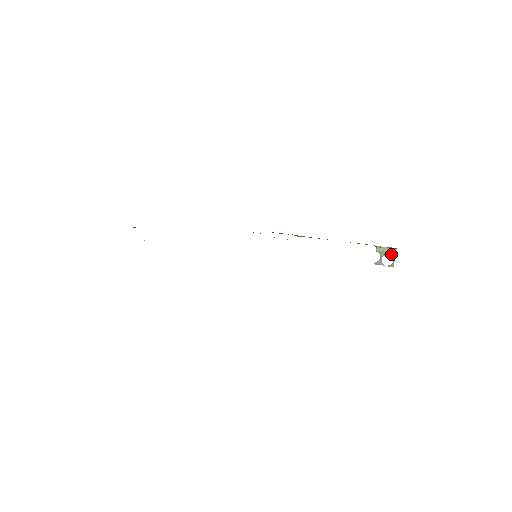
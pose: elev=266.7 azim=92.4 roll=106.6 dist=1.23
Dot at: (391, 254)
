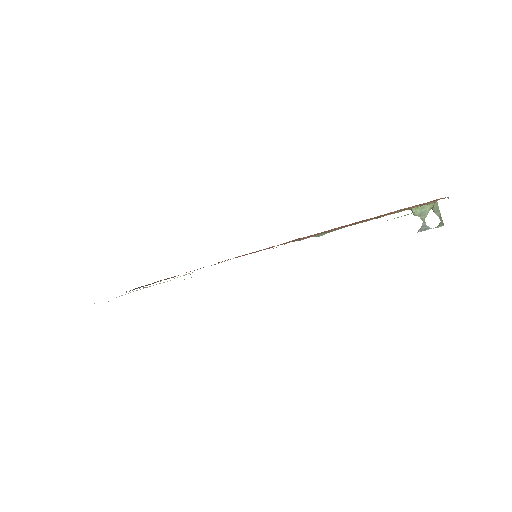
Dot at: (433, 211)
